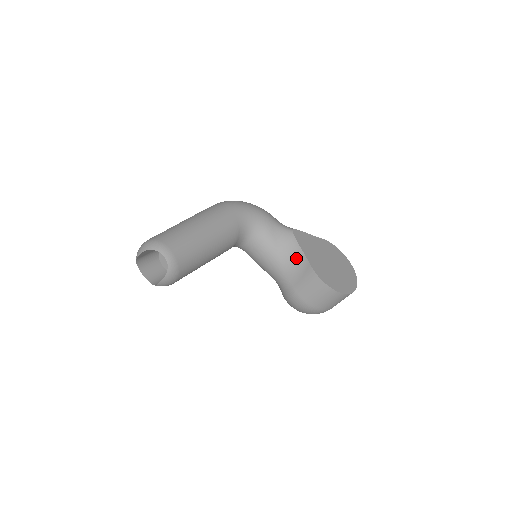
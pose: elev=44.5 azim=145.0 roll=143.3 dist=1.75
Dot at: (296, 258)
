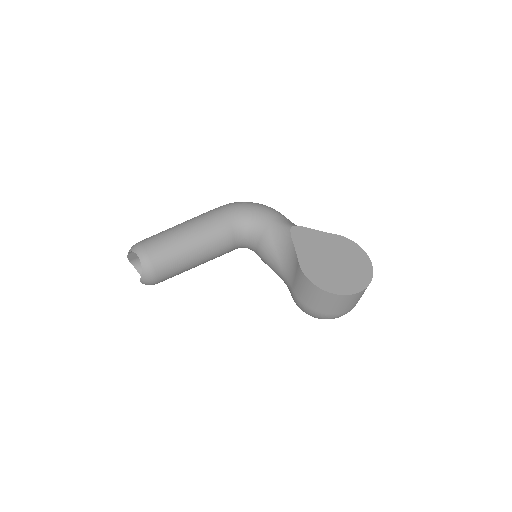
Dot at: (290, 256)
